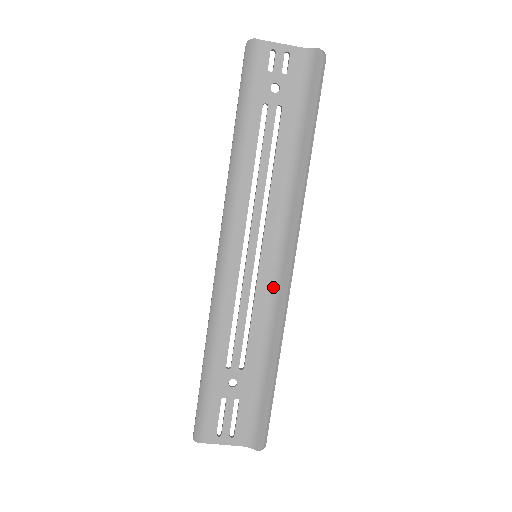
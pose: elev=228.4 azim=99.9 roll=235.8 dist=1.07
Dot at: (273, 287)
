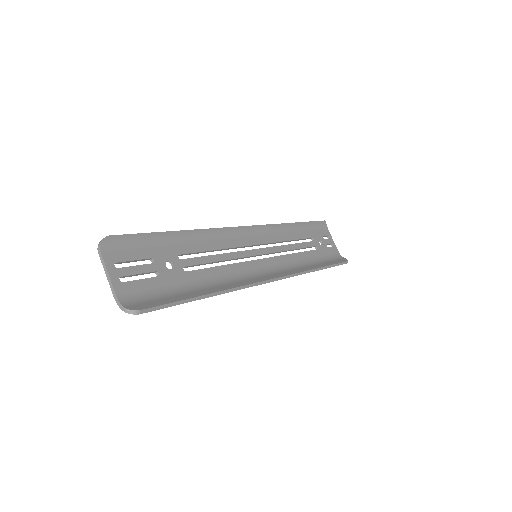
Dot at: (249, 275)
